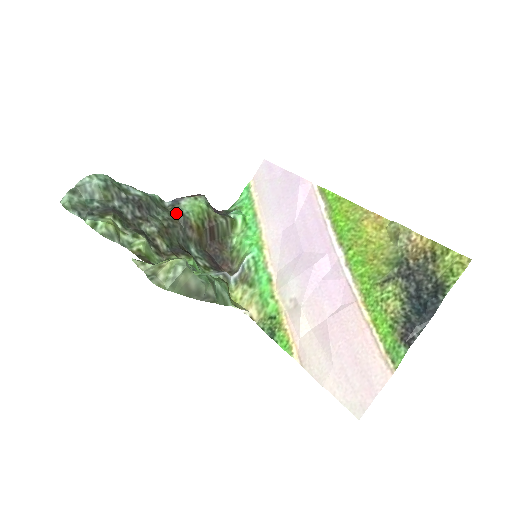
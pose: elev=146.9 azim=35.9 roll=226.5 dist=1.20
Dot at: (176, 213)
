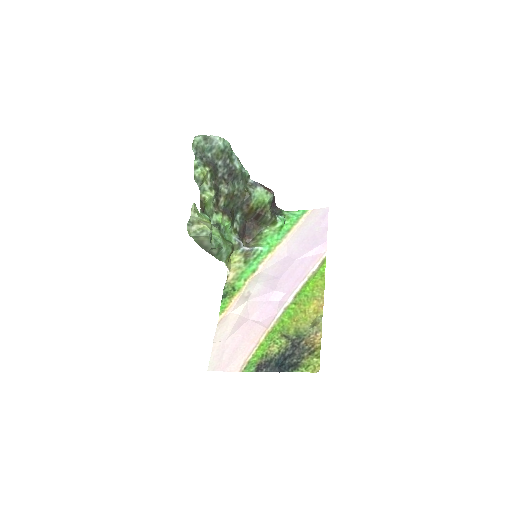
Dot at: (248, 191)
